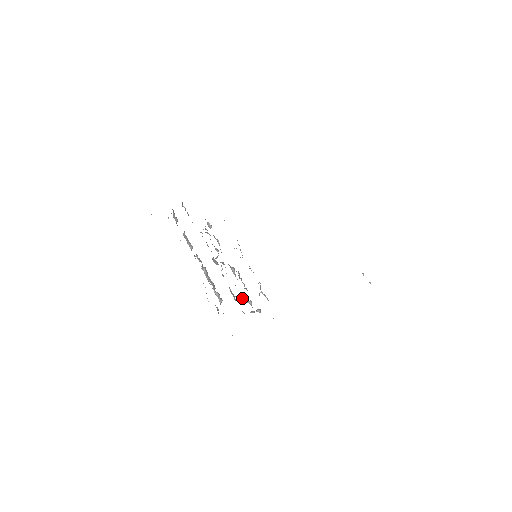
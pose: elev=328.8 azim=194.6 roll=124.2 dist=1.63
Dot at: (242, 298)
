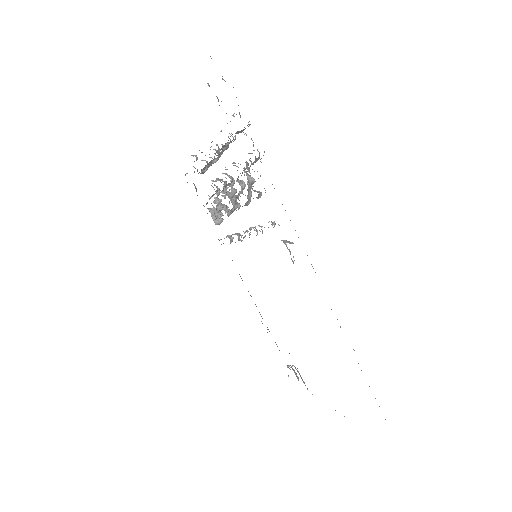
Dot at: (218, 206)
